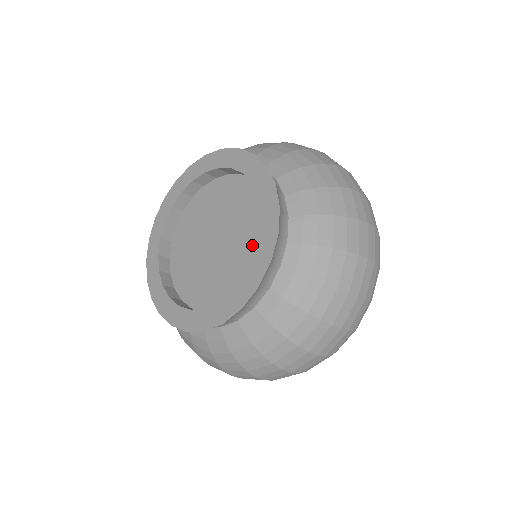
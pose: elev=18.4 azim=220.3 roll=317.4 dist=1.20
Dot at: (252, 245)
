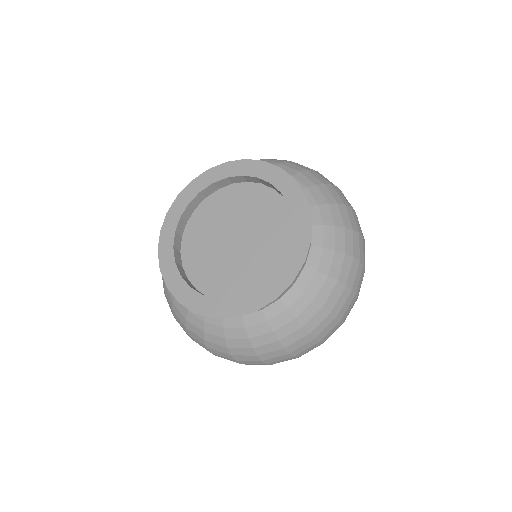
Dot at: (265, 267)
